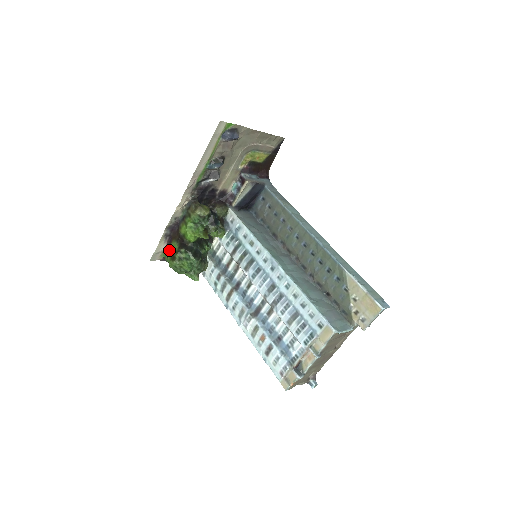
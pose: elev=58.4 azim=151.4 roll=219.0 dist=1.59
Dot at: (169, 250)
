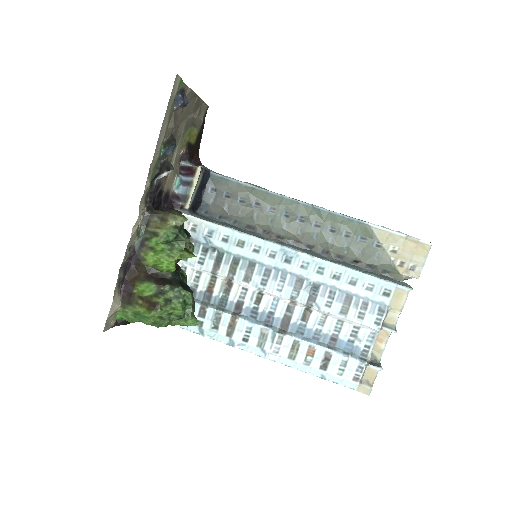
Dot at: (134, 301)
